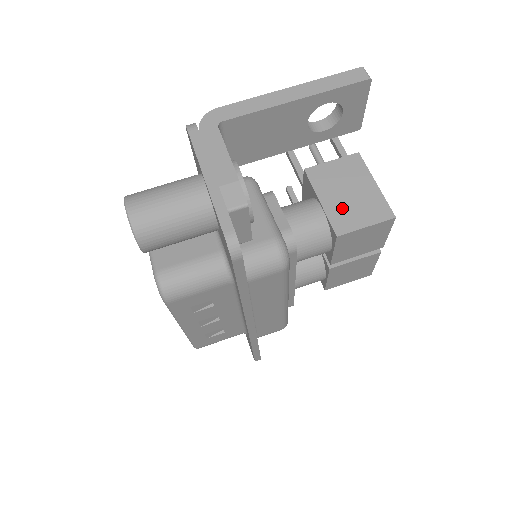
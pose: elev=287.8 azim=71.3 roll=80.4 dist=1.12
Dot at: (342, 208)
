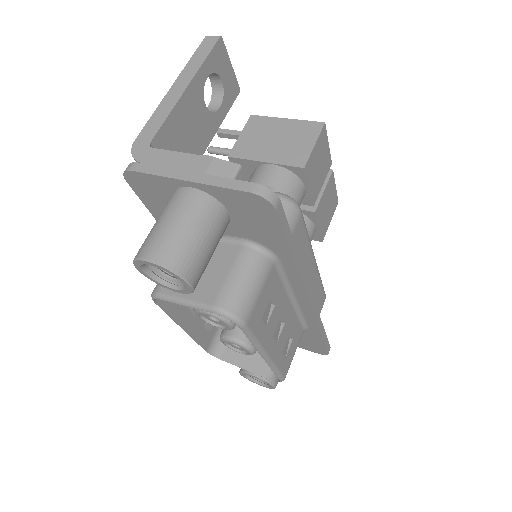
Dot at: (284, 151)
